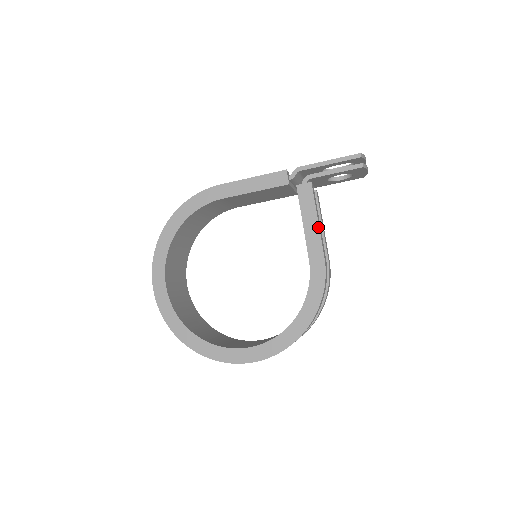
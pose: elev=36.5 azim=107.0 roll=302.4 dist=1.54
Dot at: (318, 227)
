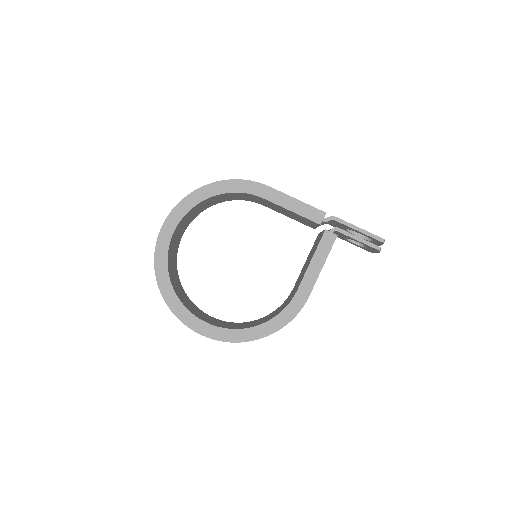
Dot at: (320, 271)
